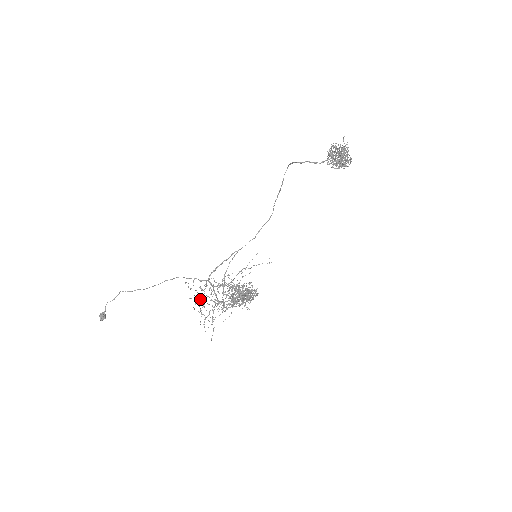
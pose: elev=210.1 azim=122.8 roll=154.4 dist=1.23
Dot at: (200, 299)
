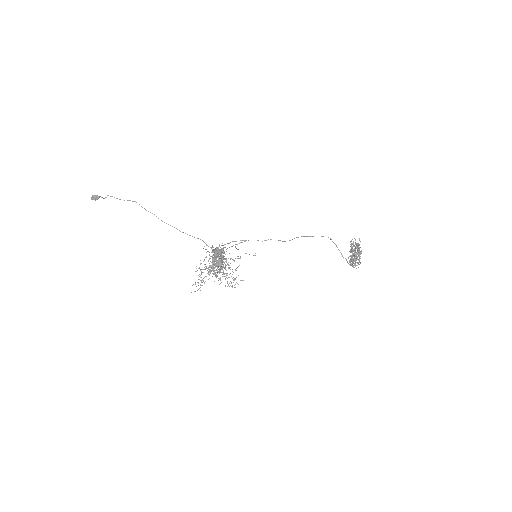
Dot at: occluded
